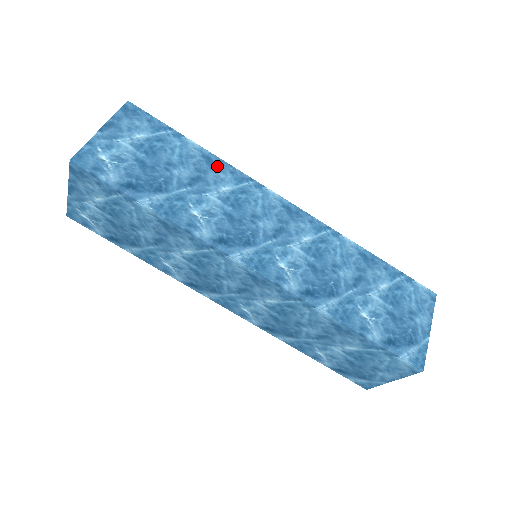
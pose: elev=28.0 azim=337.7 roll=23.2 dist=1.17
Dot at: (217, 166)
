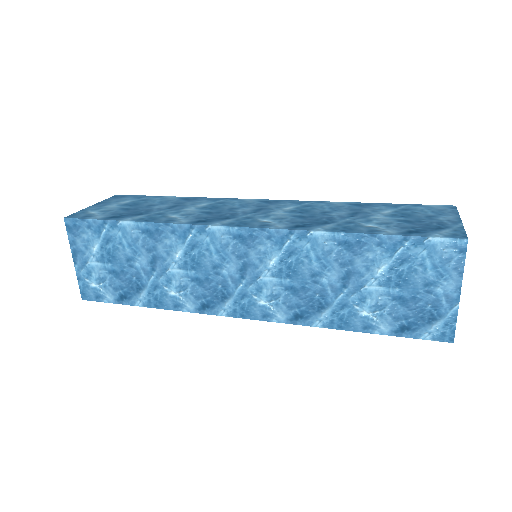
Dot at: (193, 200)
